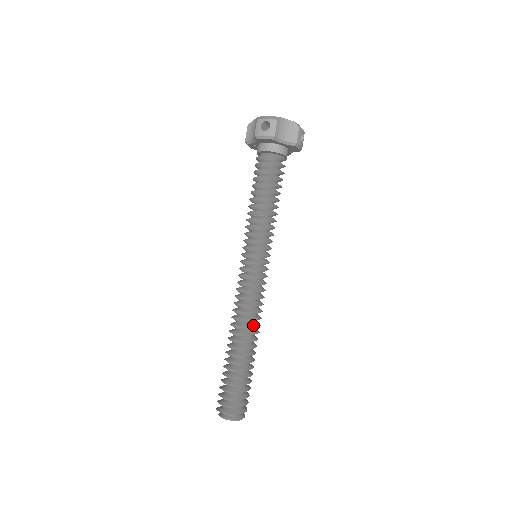
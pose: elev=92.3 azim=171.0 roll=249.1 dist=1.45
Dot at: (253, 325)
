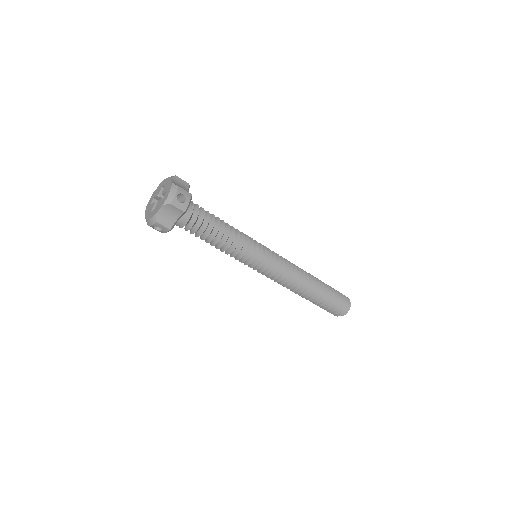
Dot at: (300, 285)
